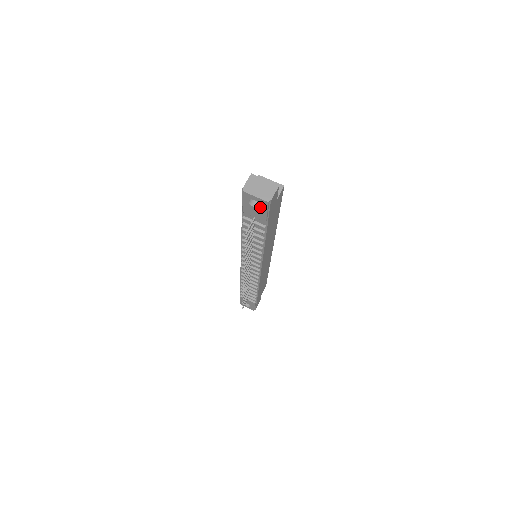
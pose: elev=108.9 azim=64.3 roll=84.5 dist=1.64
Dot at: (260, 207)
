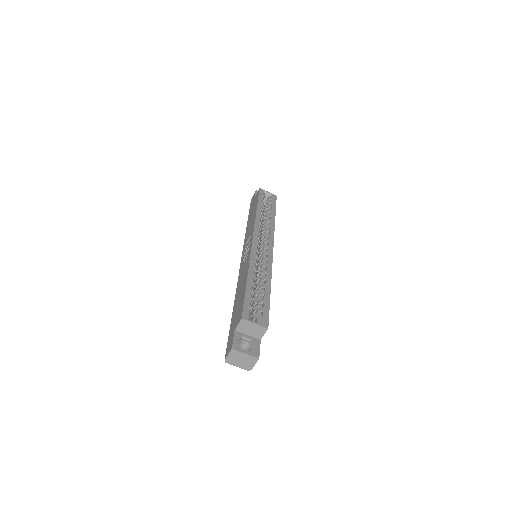
Dot at: occluded
